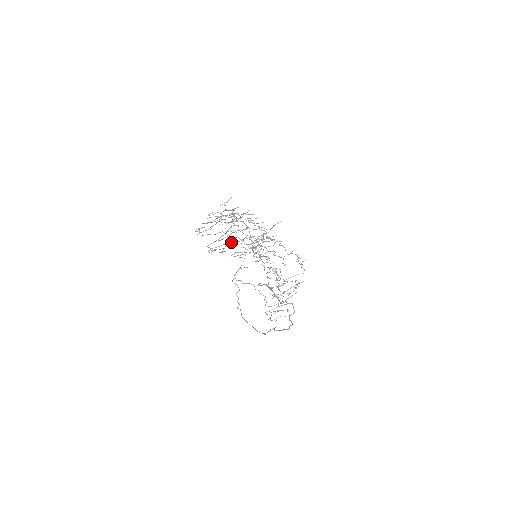
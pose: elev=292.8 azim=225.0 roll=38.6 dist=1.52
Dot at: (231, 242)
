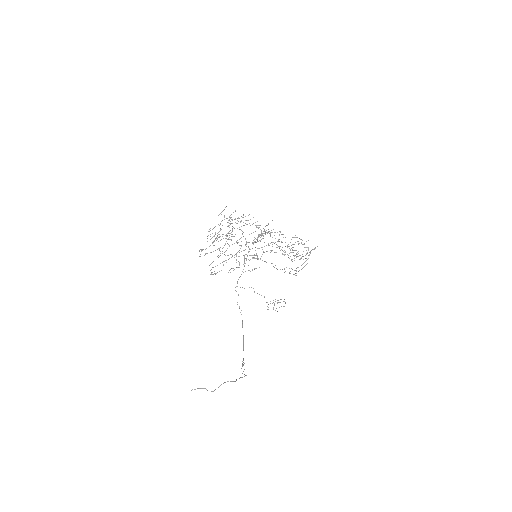
Dot at: occluded
